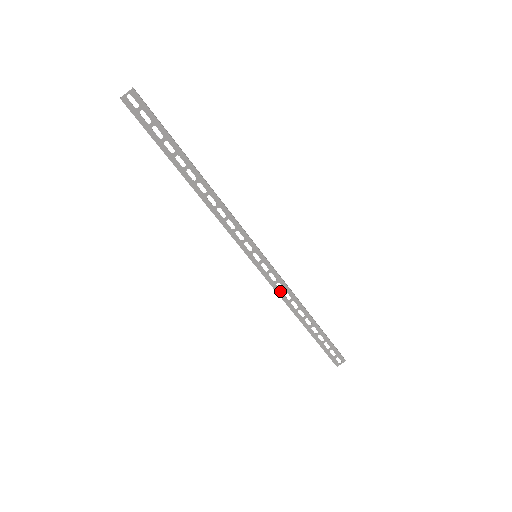
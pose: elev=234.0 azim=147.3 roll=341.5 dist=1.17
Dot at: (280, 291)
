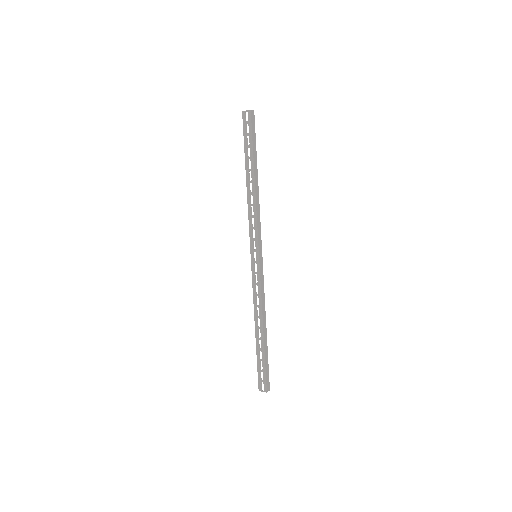
Dot at: (255, 293)
